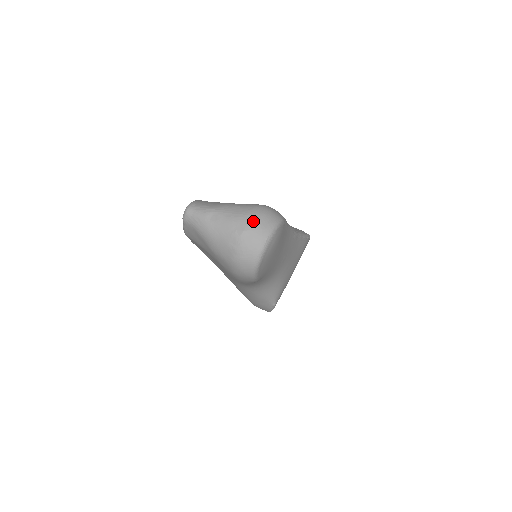
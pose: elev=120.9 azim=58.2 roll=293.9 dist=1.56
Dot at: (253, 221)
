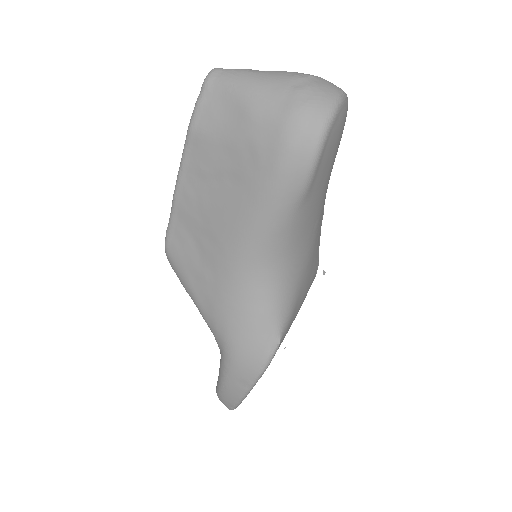
Dot at: (319, 77)
